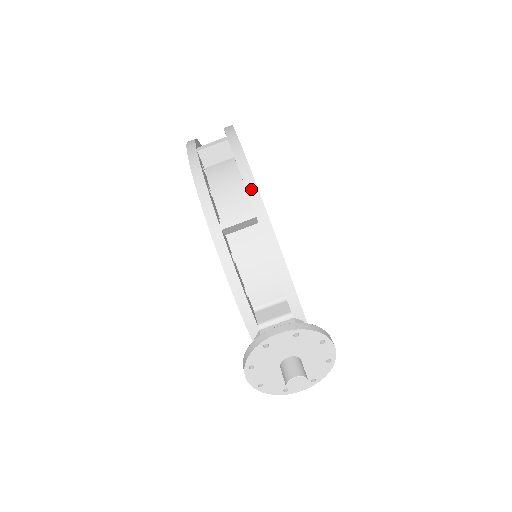
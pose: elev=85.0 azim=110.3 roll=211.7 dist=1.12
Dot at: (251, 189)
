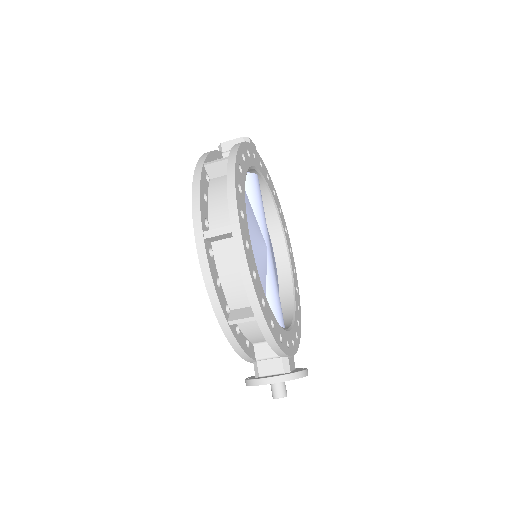
Dot at: (253, 301)
